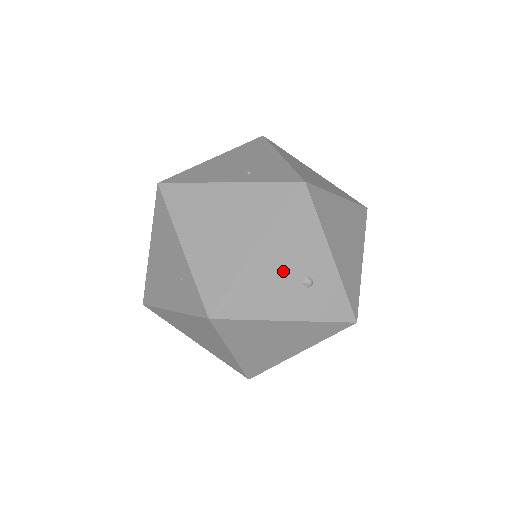
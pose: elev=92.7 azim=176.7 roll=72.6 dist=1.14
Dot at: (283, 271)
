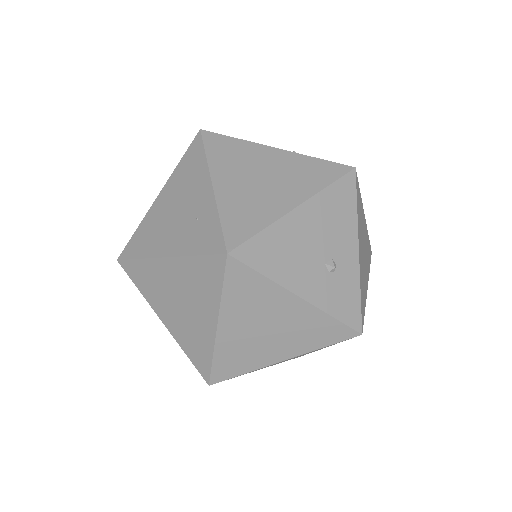
Dot at: (313, 242)
